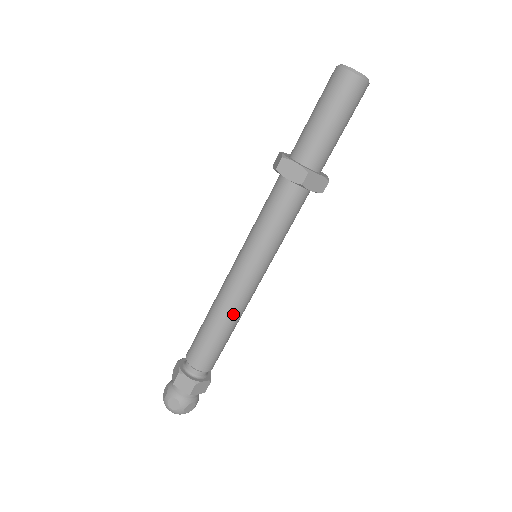
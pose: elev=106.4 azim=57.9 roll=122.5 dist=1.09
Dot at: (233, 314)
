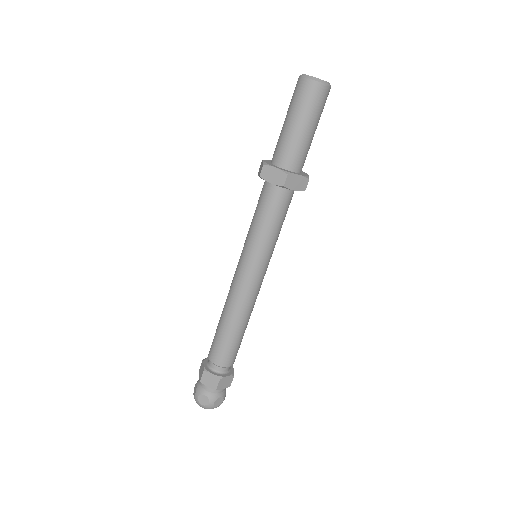
Dot at: (243, 311)
